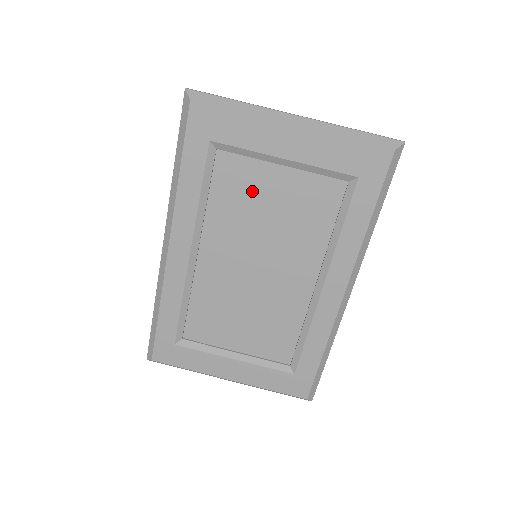
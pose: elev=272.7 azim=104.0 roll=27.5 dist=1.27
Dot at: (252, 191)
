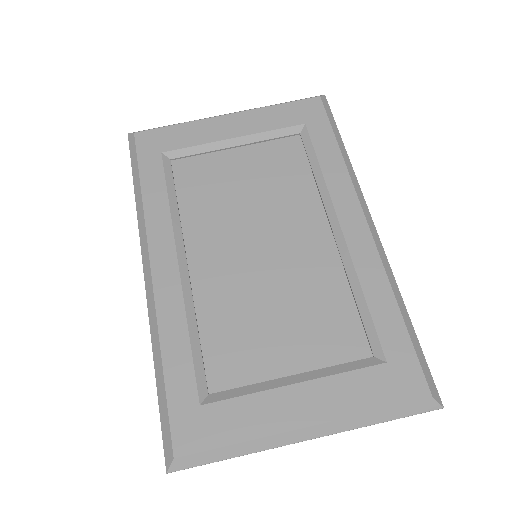
Dot at: (219, 179)
